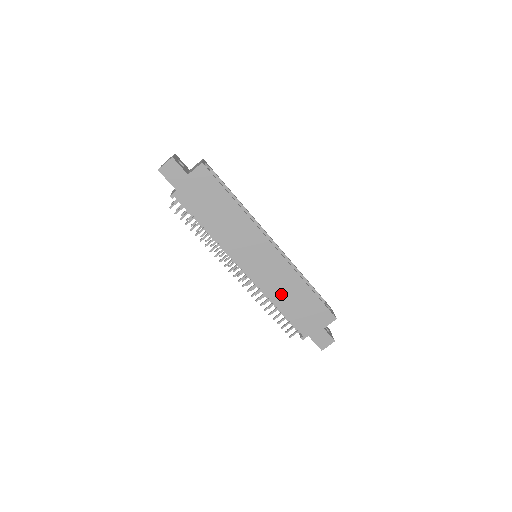
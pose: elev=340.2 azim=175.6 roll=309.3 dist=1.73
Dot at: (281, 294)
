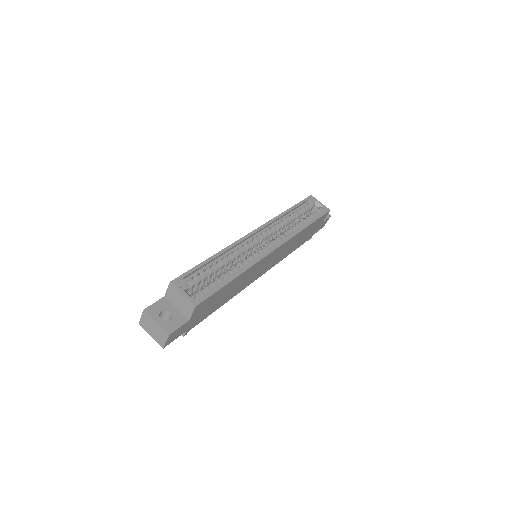
Dot at: occluded
